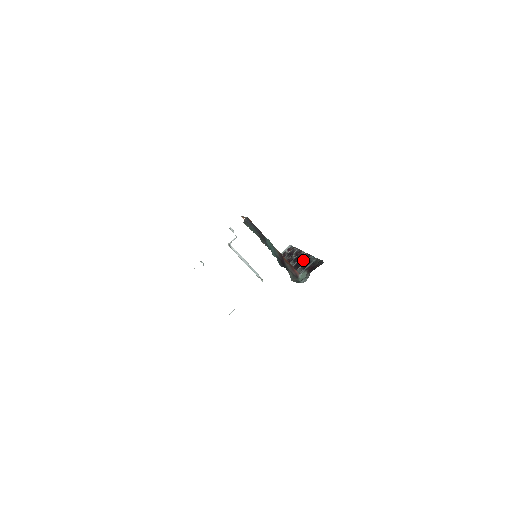
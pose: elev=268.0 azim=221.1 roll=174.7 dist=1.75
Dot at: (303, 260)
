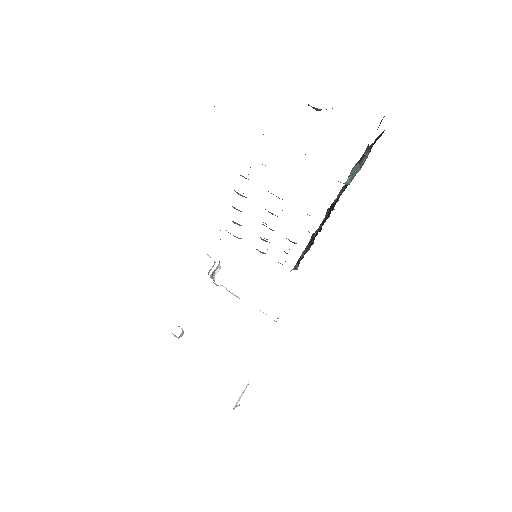
Dot at: occluded
